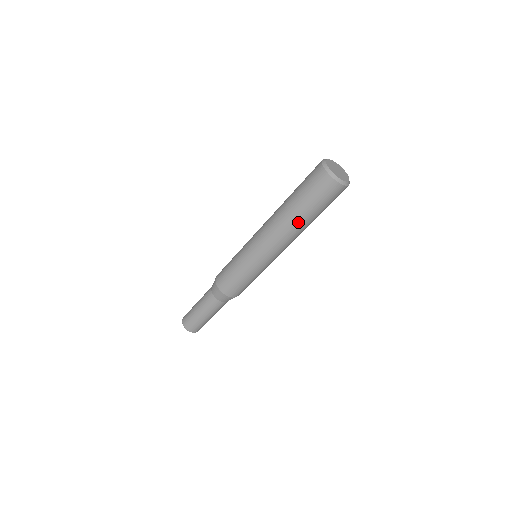
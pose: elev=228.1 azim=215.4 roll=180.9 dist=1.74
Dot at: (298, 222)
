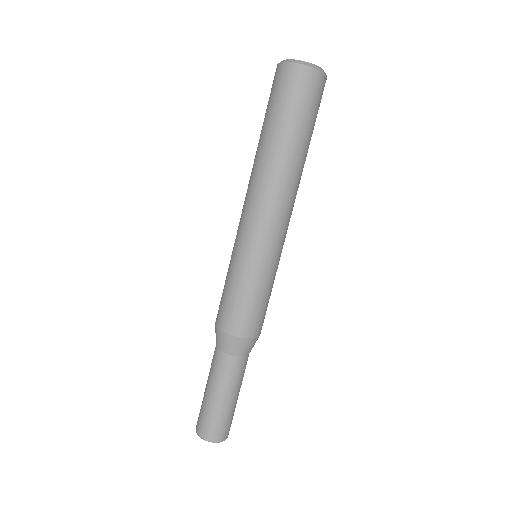
Dot at: (301, 159)
